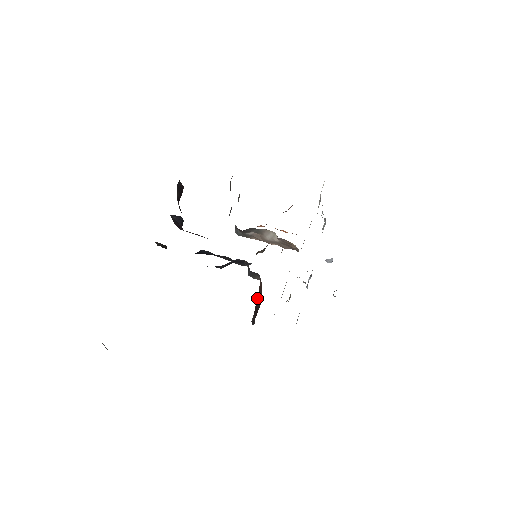
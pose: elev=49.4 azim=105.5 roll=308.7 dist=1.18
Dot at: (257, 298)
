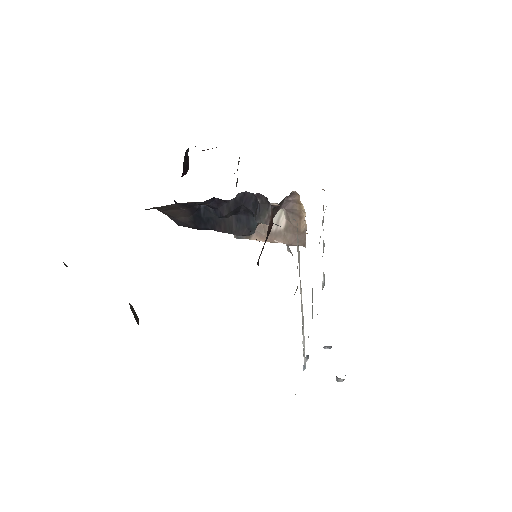
Dot at: occluded
